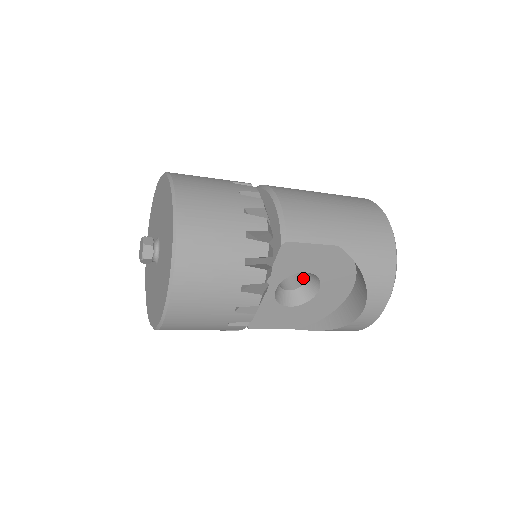
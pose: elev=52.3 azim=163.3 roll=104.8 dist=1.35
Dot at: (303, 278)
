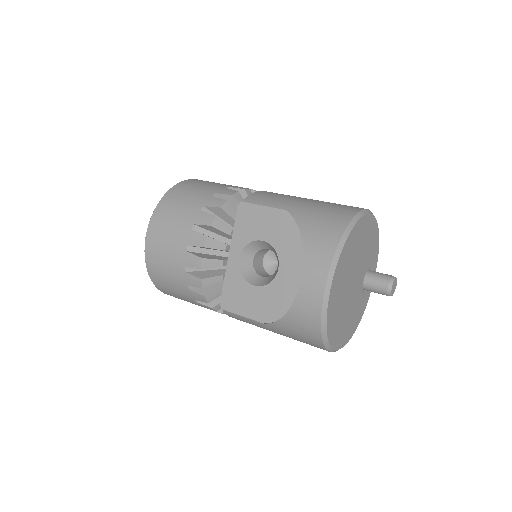
Dot at: occluded
